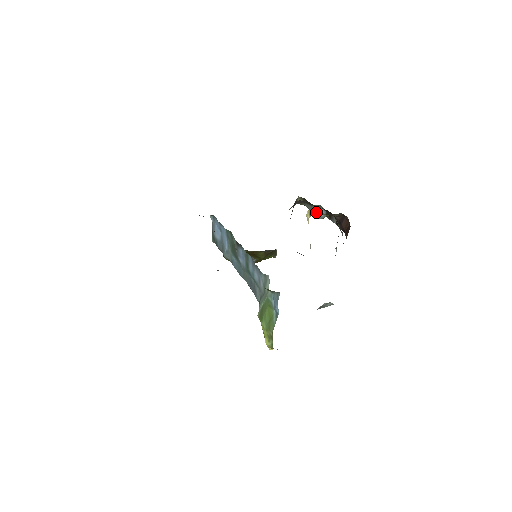
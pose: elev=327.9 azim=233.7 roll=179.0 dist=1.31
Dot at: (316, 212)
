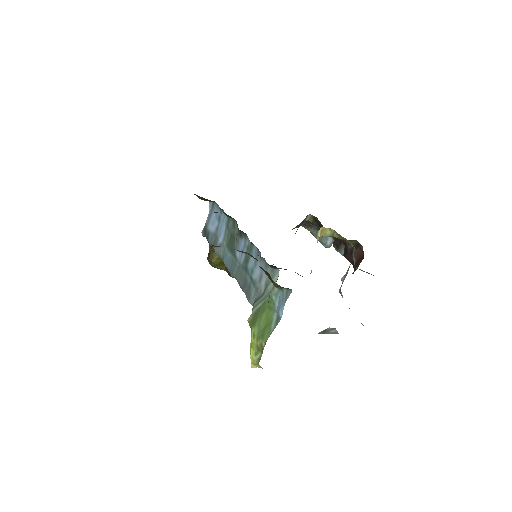
Dot at: (329, 232)
